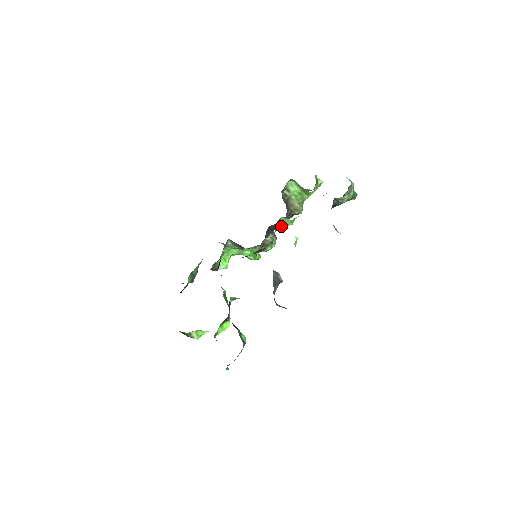
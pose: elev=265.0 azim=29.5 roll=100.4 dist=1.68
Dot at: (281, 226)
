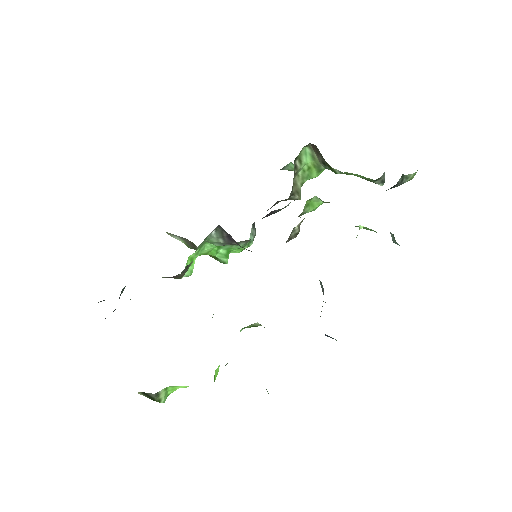
Dot at: (305, 211)
